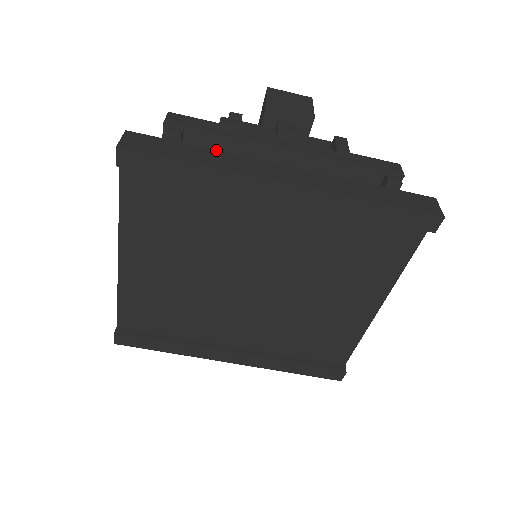
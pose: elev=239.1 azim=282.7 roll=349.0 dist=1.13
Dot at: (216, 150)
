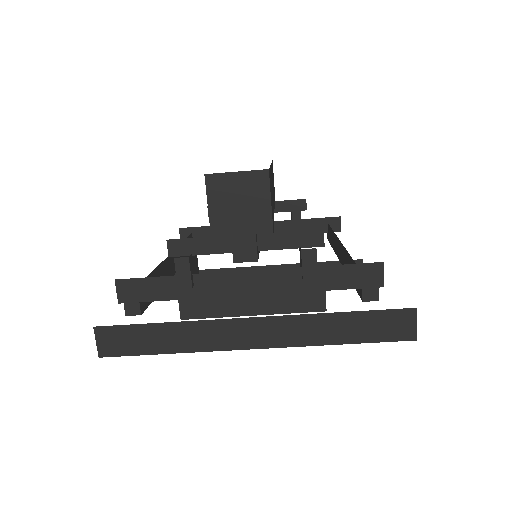
Dot at: (179, 322)
